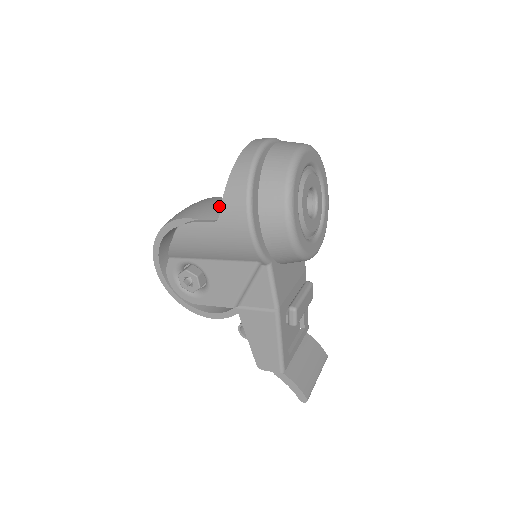
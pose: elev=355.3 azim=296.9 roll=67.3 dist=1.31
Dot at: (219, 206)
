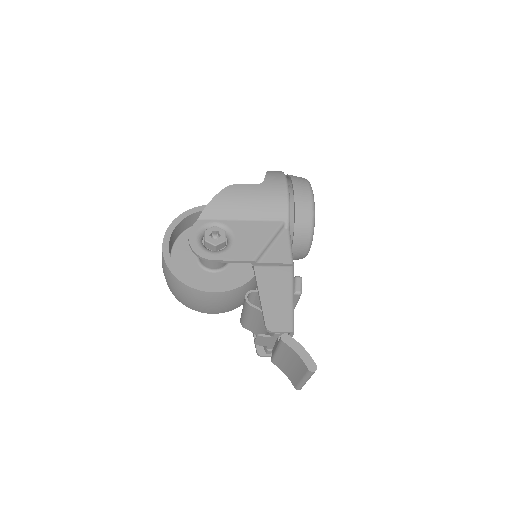
Dot at: occluded
